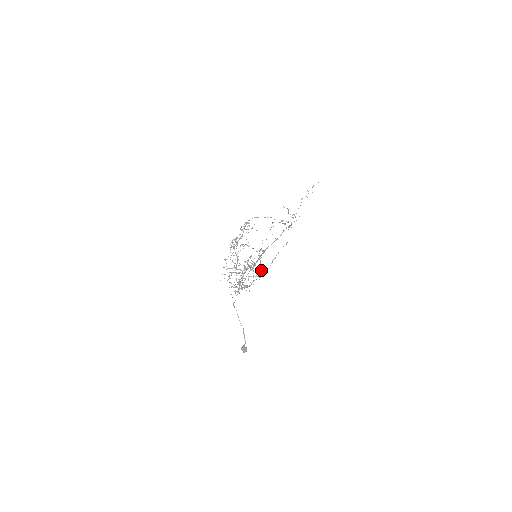
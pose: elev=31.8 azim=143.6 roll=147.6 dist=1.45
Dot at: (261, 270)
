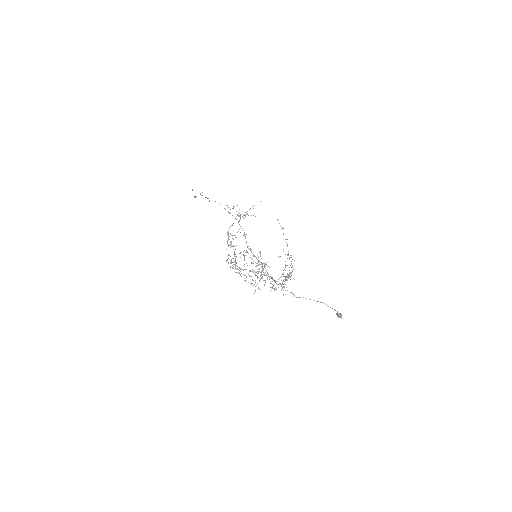
Dot at: occluded
